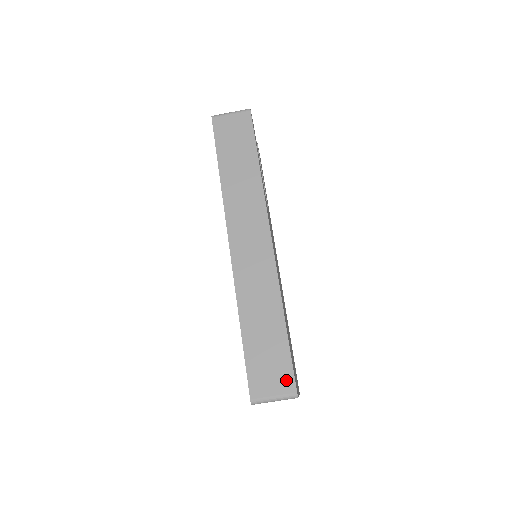
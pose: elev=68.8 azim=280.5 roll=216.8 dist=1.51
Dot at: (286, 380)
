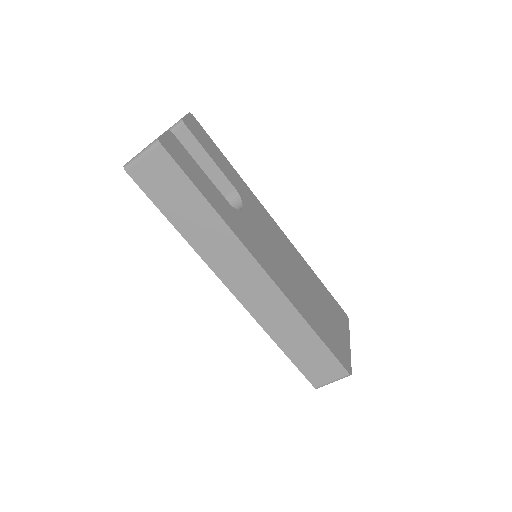
Dot at: (336, 369)
